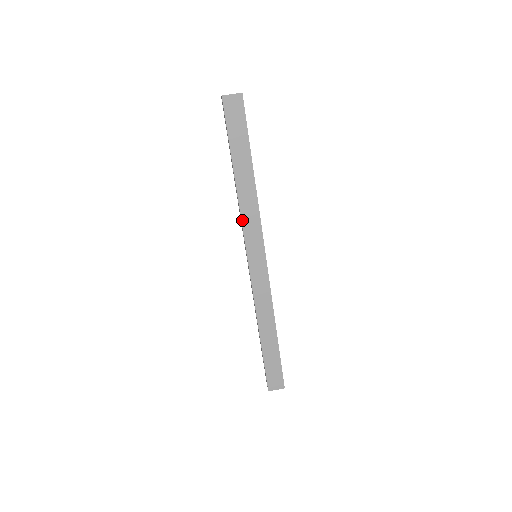
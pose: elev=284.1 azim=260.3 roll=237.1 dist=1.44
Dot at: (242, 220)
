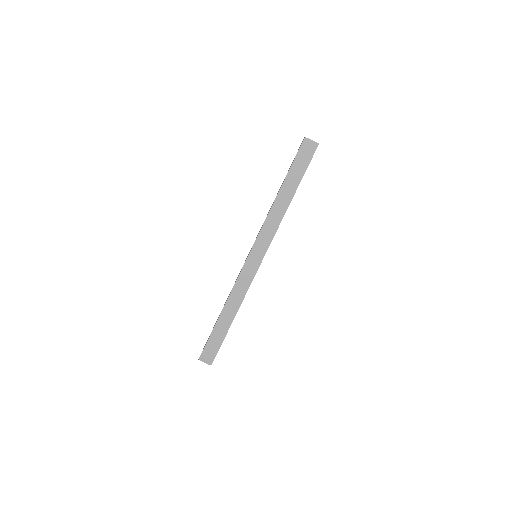
Dot at: (264, 224)
